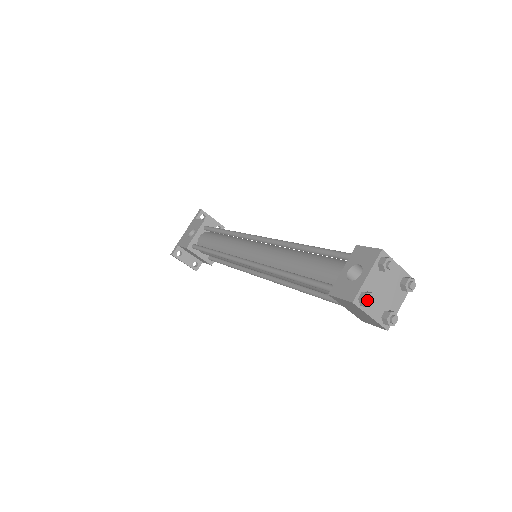
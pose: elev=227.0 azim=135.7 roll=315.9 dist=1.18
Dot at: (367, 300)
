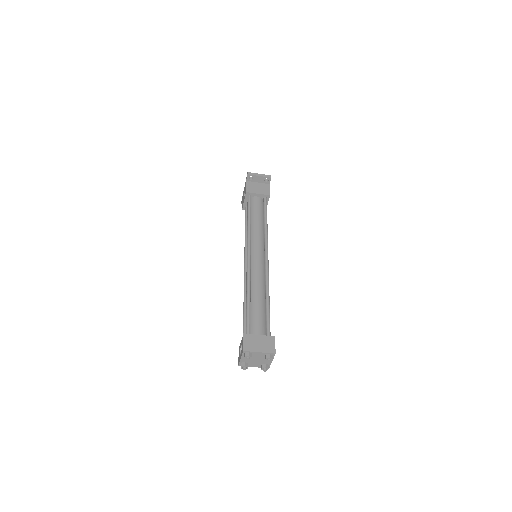
Dot at: (242, 368)
